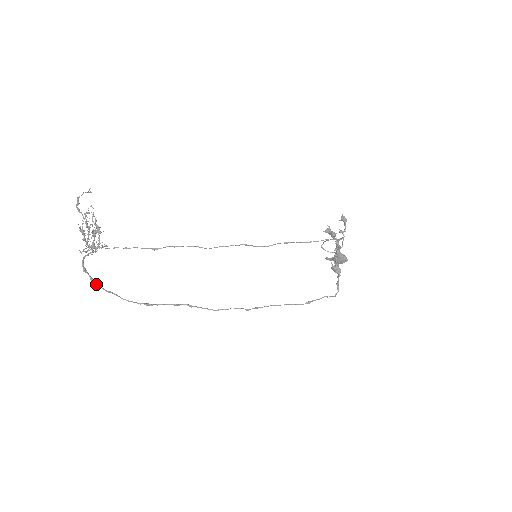
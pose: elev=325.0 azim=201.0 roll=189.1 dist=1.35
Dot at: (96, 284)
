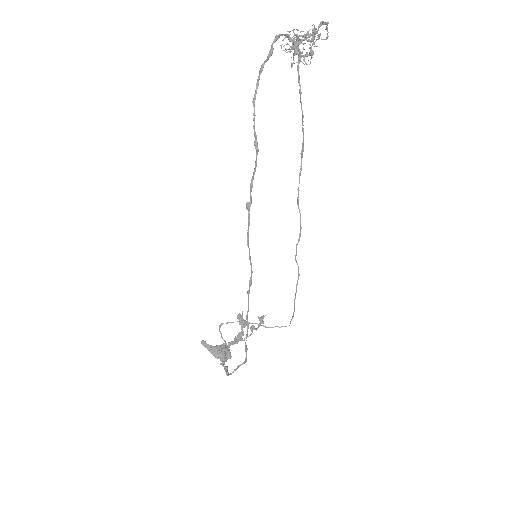
Dot at: (268, 58)
